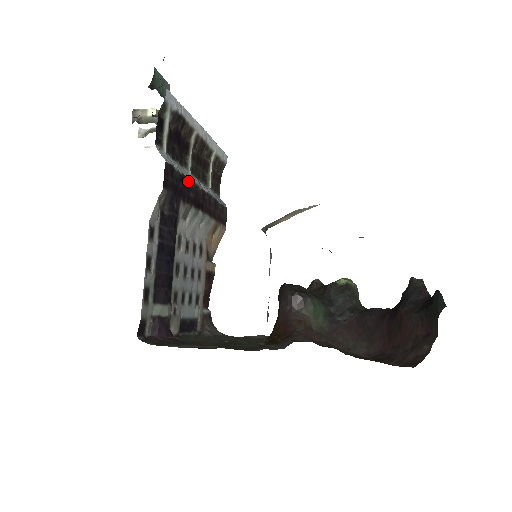
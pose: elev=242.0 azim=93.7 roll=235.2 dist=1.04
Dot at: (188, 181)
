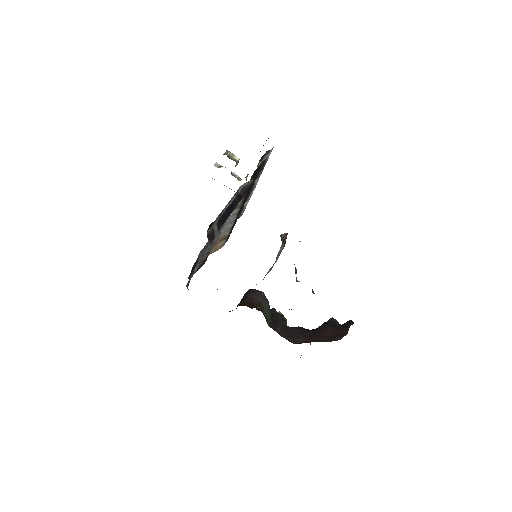
Dot at: occluded
